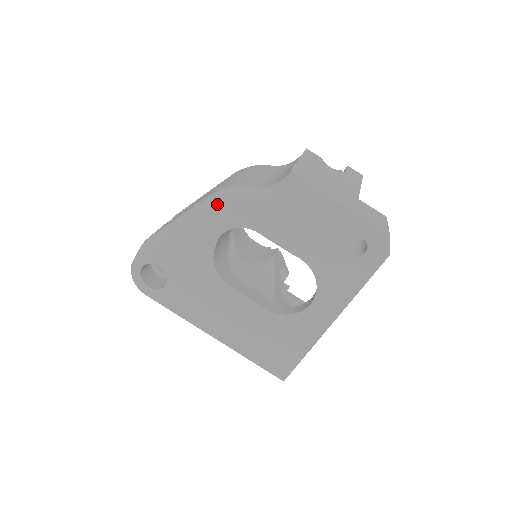
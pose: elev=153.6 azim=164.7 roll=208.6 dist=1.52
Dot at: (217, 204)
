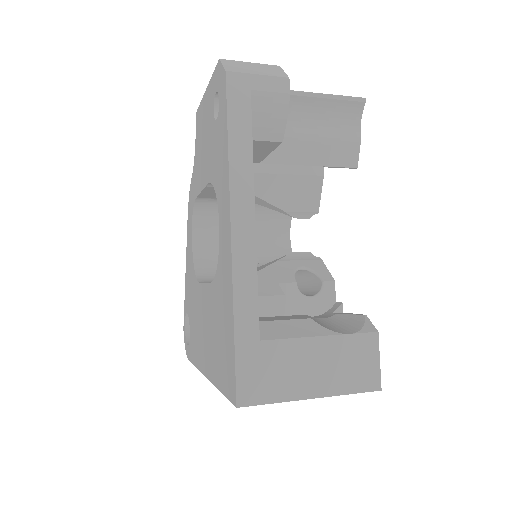
Dot at: (188, 205)
